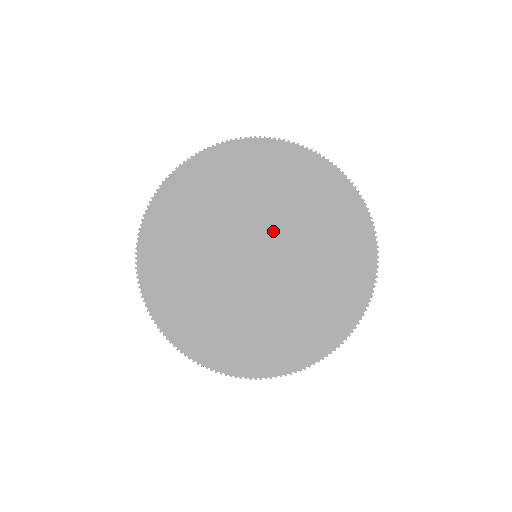
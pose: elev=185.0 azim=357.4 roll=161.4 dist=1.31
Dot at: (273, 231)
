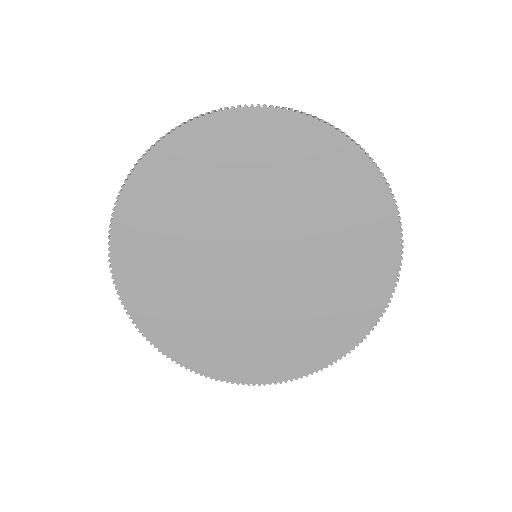
Dot at: (244, 227)
